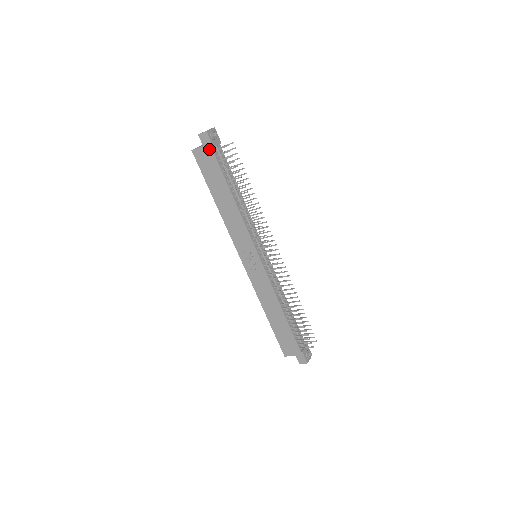
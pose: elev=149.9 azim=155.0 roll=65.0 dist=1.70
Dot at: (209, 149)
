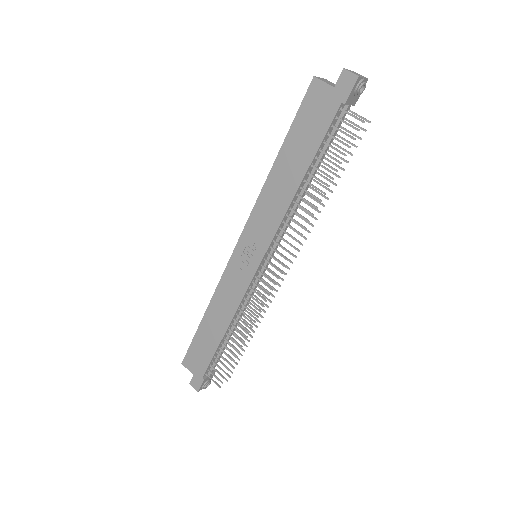
Dot at: (337, 100)
